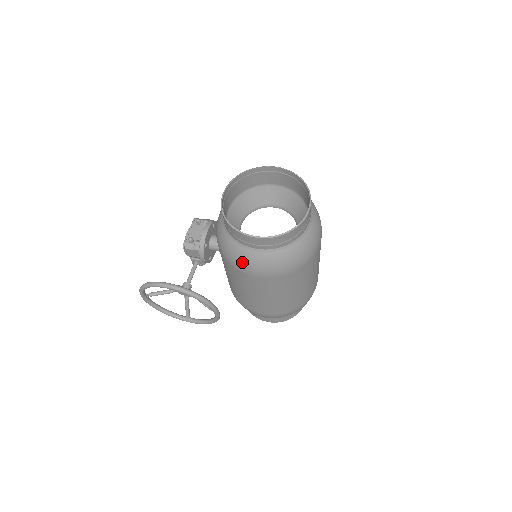
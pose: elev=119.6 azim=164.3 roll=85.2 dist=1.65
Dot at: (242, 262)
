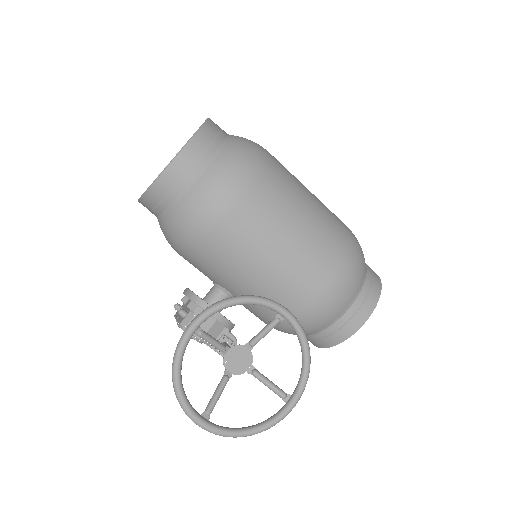
Dot at: (212, 198)
